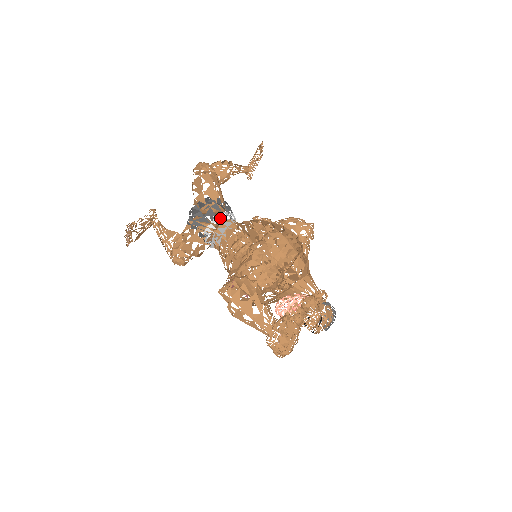
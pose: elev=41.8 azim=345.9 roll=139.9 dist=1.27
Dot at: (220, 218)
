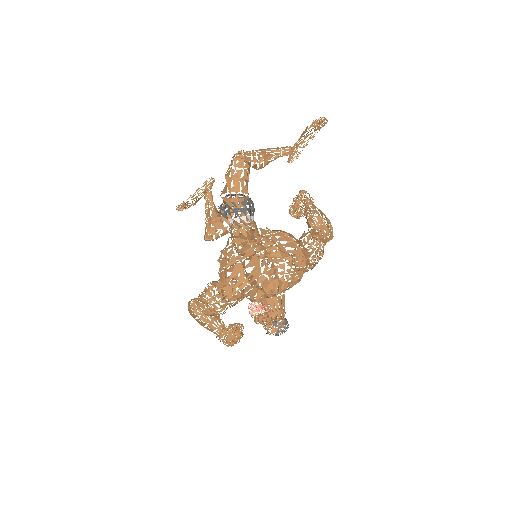
Dot at: occluded
